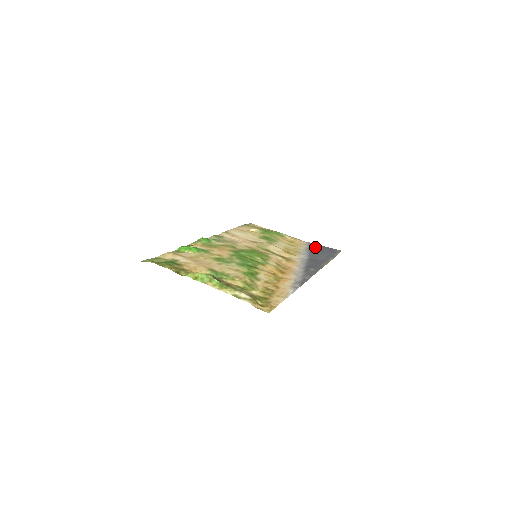
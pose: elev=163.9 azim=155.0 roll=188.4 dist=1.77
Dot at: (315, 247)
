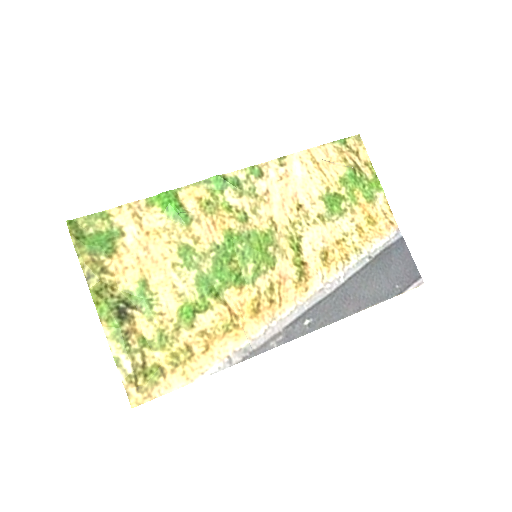
Dot at: (392, 254)
